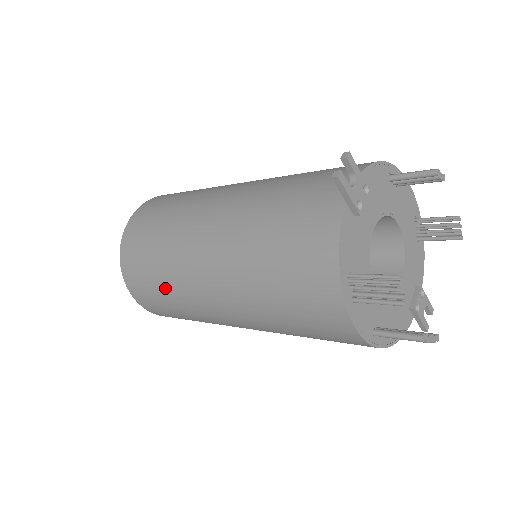
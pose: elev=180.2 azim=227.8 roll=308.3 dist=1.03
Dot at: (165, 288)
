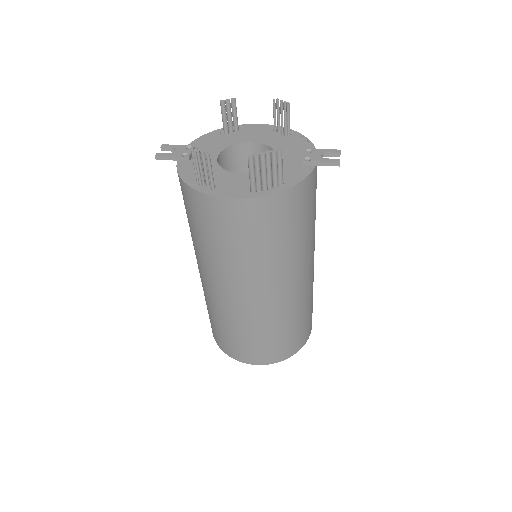
Dot at: (225, 325)
